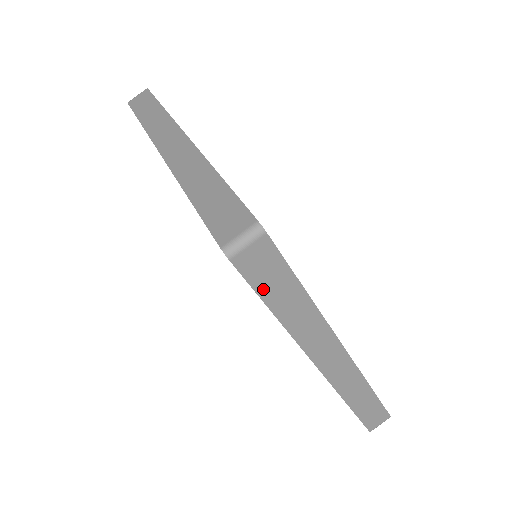
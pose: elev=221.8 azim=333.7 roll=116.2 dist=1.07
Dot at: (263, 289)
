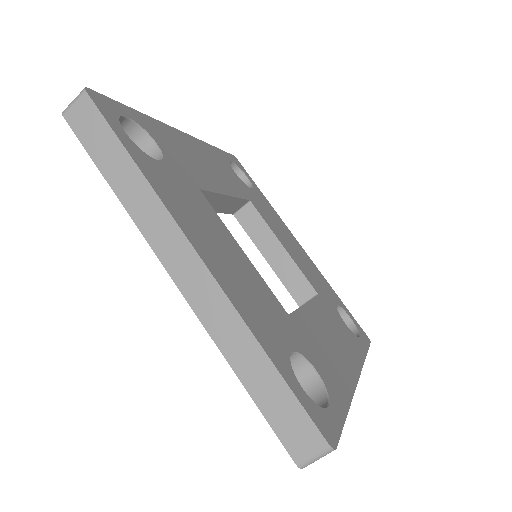
Dot at: occluded
